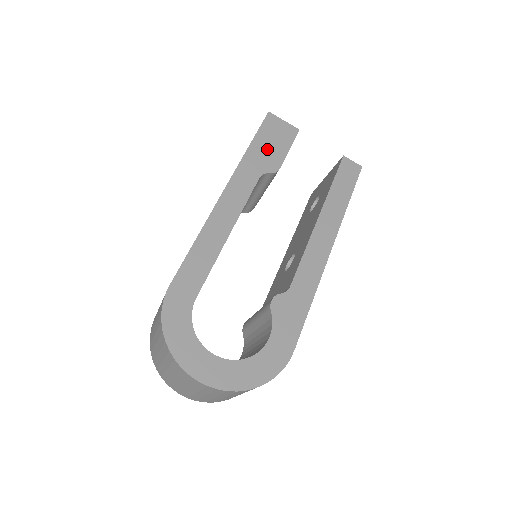
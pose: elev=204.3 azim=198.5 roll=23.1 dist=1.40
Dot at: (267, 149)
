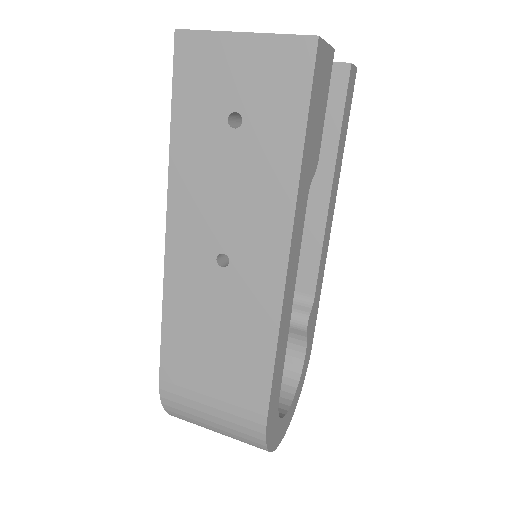
Dot at: (314, 133)
